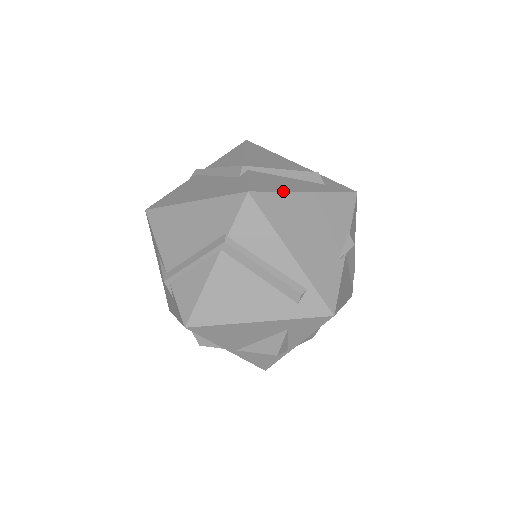
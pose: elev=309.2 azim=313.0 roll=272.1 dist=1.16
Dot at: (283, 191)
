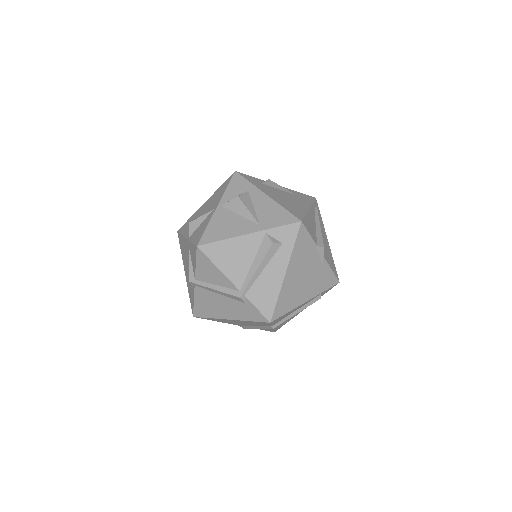
Dot at: (279, 294)
